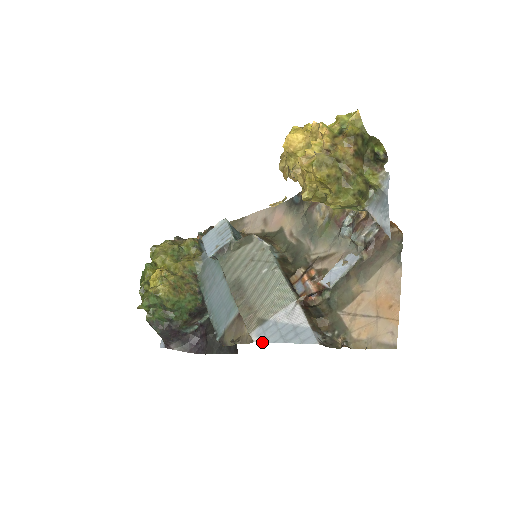
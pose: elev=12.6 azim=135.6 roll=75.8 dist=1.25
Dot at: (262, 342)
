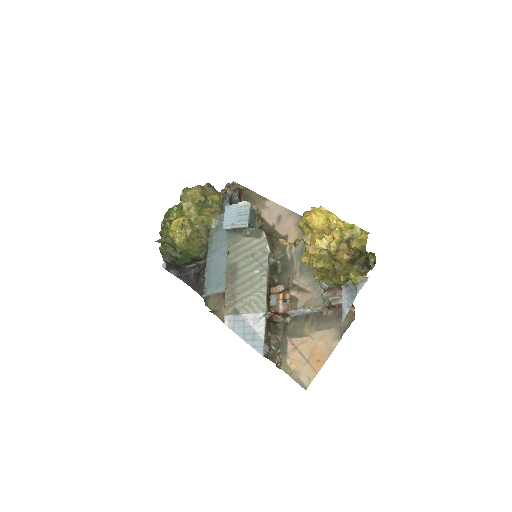
Dot at: (229, 328)
